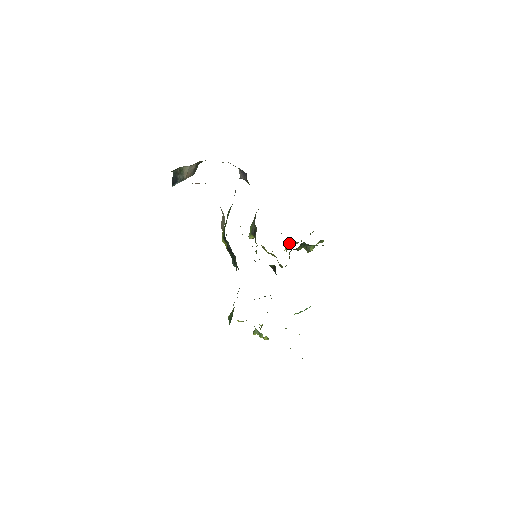
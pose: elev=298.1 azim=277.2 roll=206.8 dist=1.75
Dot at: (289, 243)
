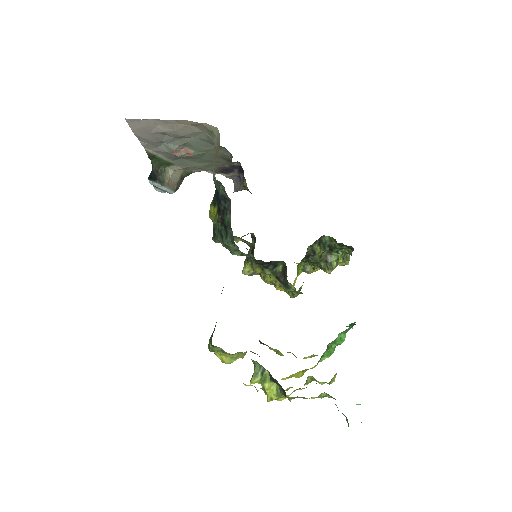
Dot at: (300, 268)
